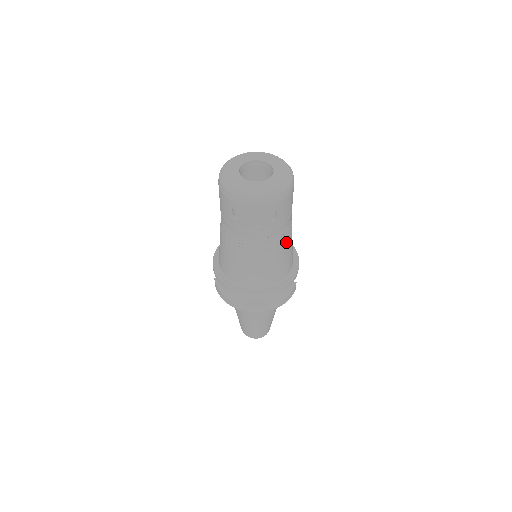
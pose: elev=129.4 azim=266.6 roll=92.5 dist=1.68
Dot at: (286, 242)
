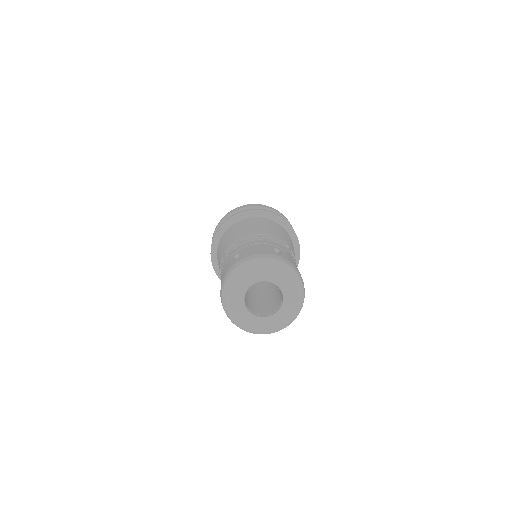
Dot at: occluded
